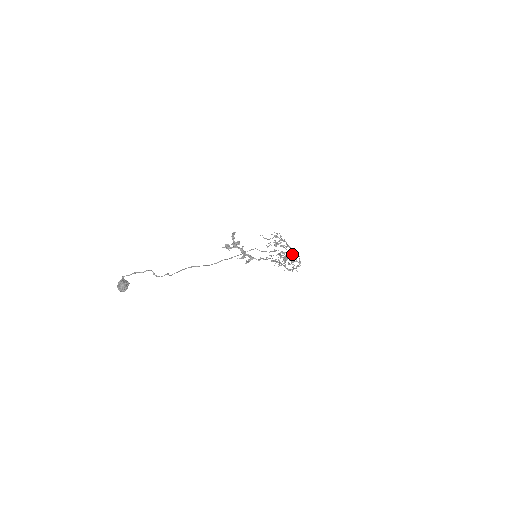
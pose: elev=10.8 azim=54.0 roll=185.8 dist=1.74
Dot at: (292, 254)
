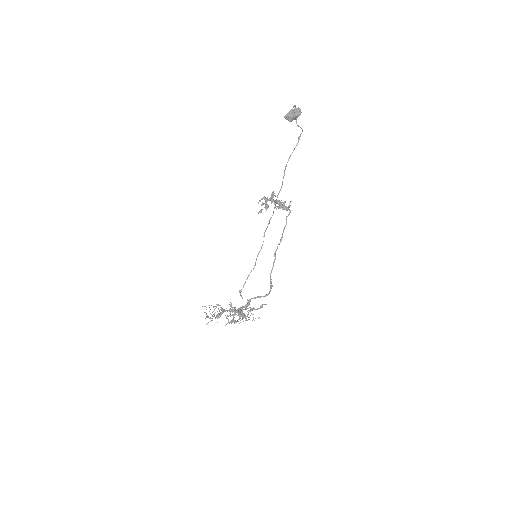
Dot at: occluded
